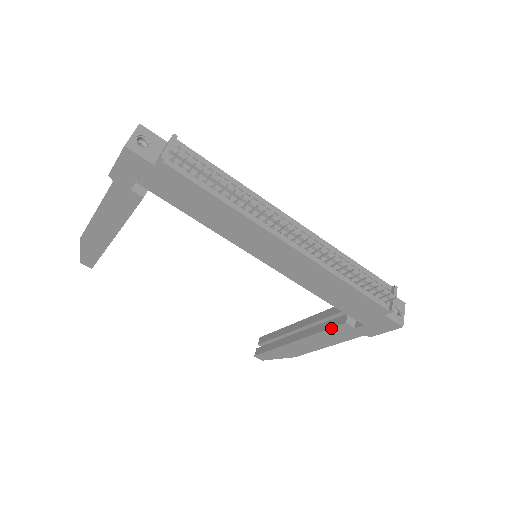
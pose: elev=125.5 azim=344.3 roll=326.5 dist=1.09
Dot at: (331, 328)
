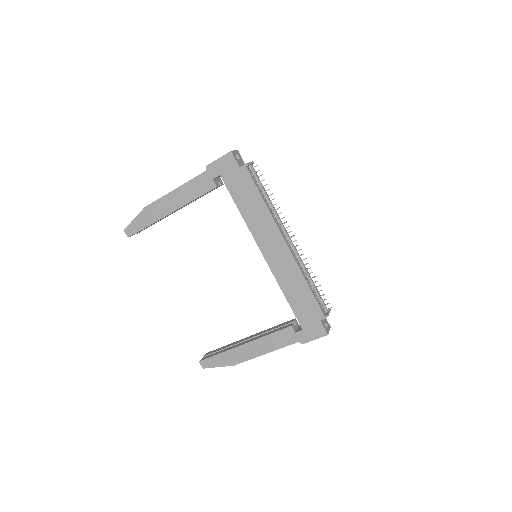
Dot at: (278, 331)
